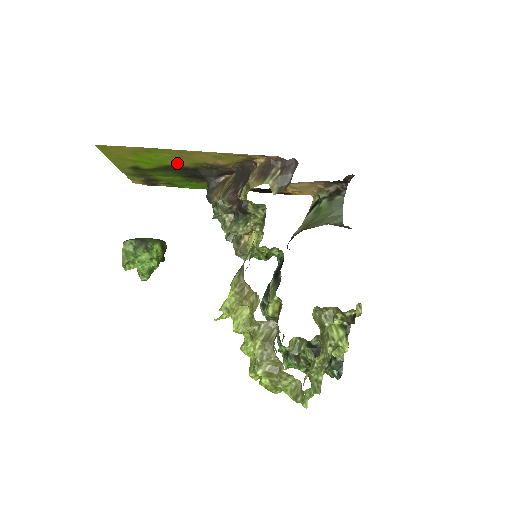
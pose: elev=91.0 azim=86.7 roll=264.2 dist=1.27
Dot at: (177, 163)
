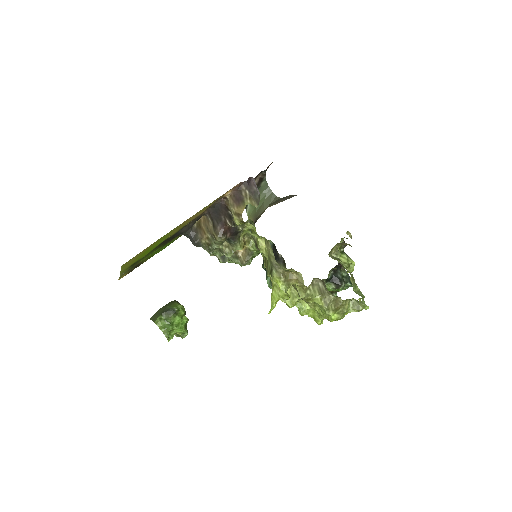
Dot at: occluded
